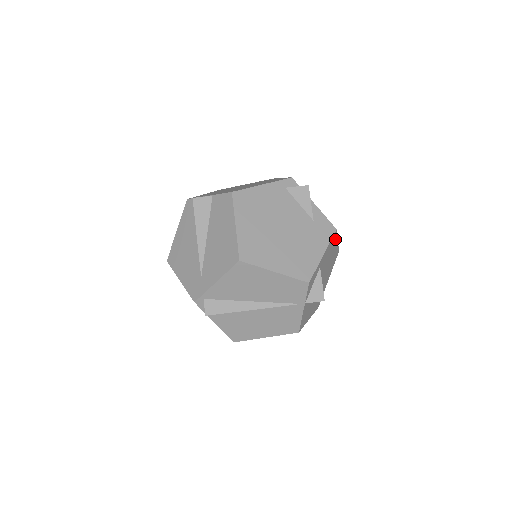
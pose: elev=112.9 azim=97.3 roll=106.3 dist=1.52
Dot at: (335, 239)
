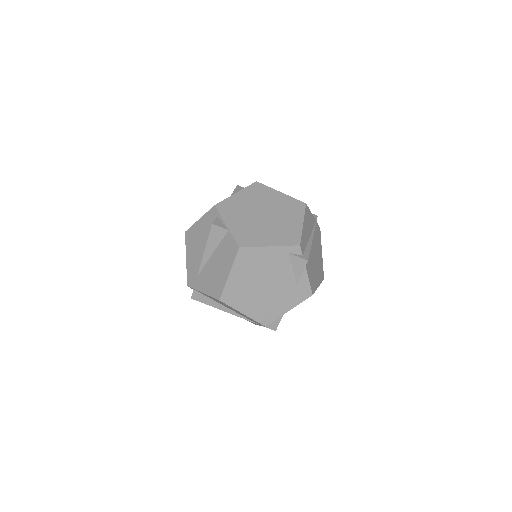
Dot at: occluded
